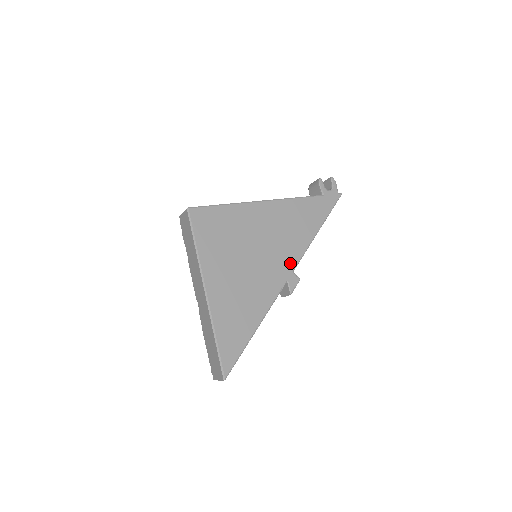
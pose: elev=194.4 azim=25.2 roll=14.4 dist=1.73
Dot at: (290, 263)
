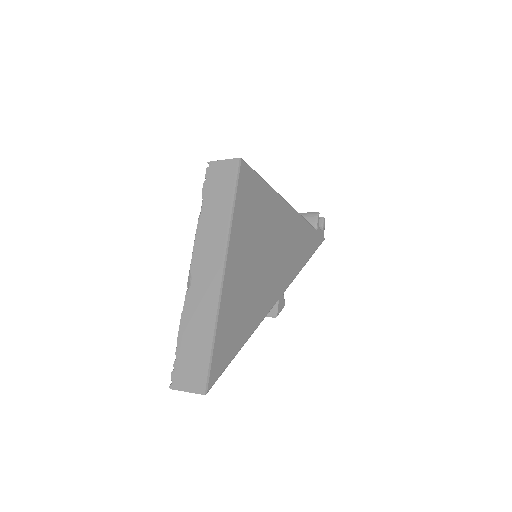
Dot at: (285, 282)
